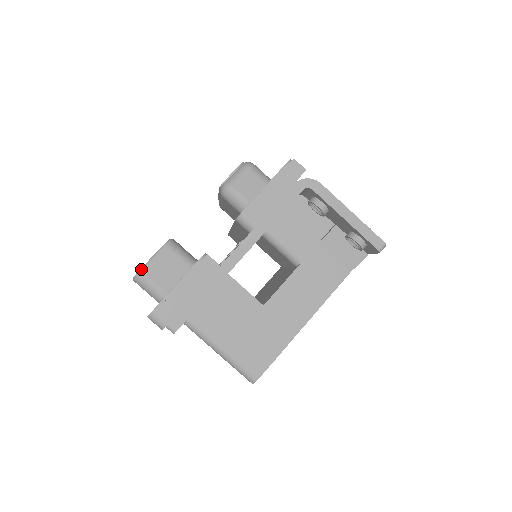
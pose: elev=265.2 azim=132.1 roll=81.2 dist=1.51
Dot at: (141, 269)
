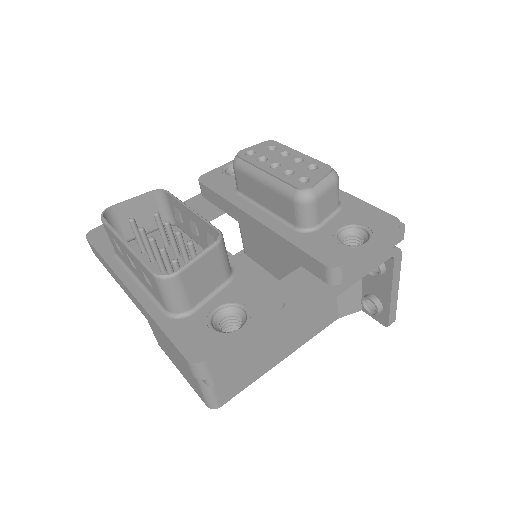
Dot at: (180, 271)
